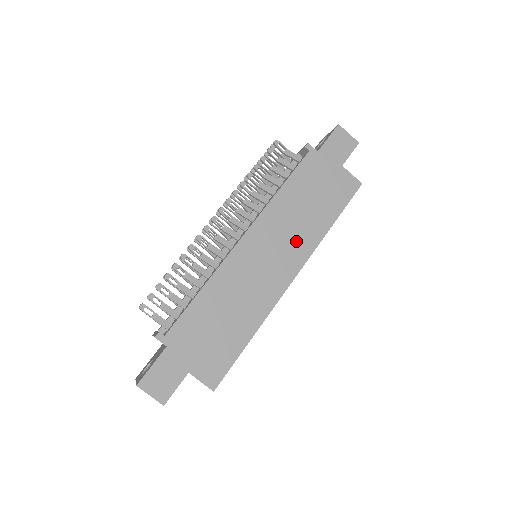
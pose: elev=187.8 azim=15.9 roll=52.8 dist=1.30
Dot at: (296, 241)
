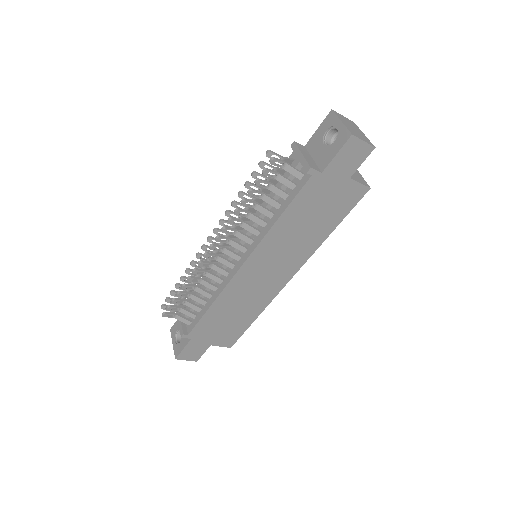
Dot at: (294, 254)
